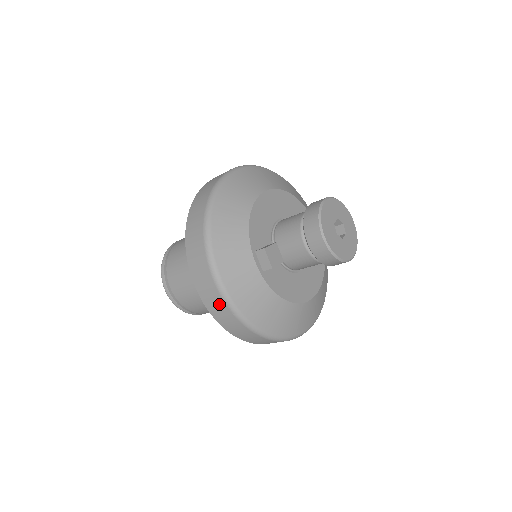
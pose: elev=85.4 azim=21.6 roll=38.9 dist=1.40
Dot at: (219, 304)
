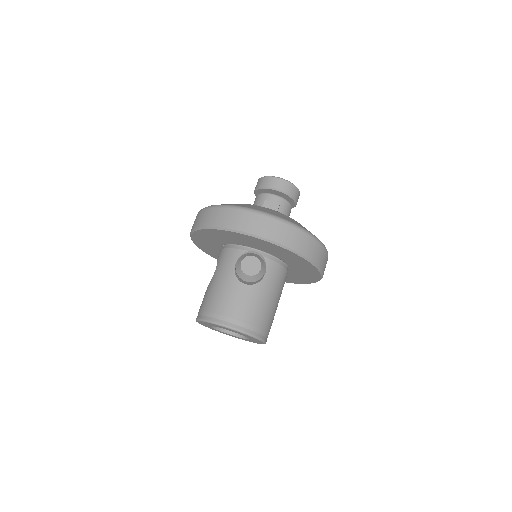
Dot at: (282, 229)
